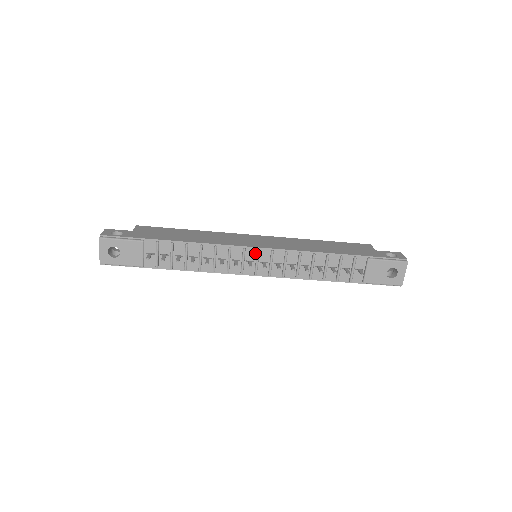
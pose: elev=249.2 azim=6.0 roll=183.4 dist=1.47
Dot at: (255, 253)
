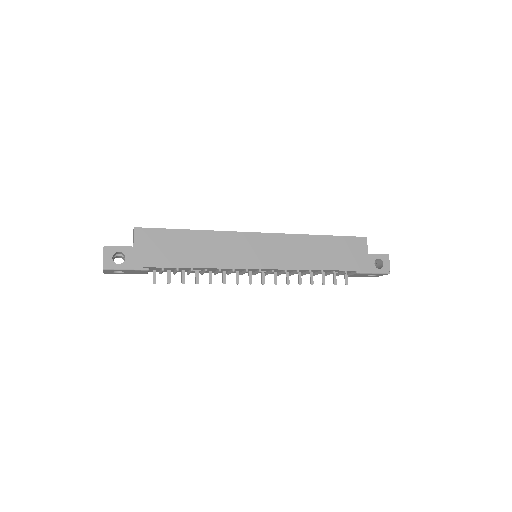
Dot at: (256, 270)
